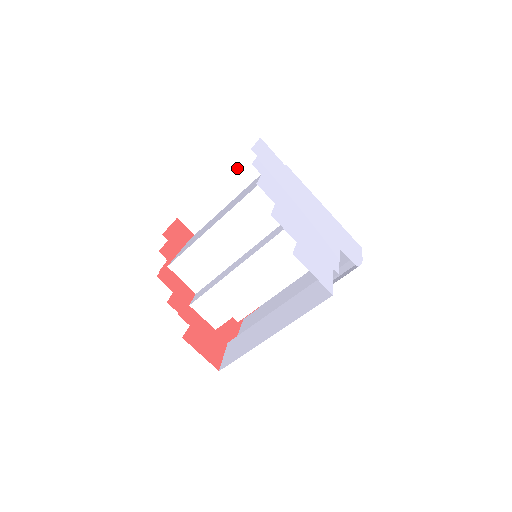
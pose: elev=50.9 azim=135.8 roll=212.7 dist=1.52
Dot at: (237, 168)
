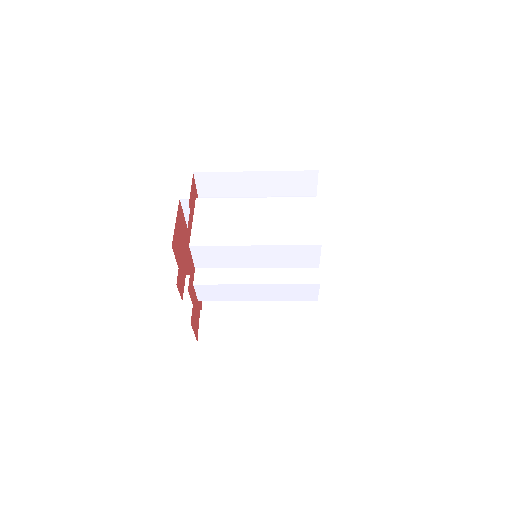
Dot at: (281, 175)
